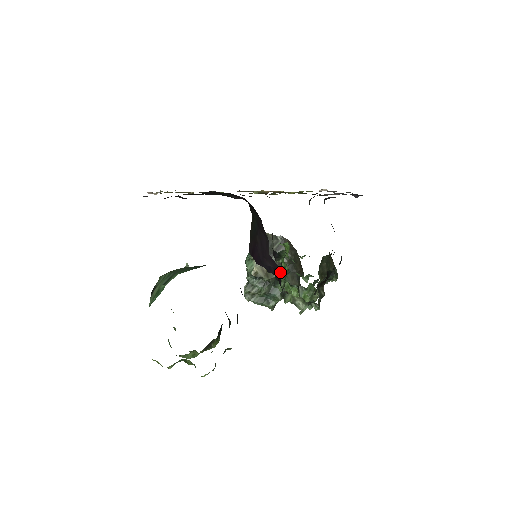
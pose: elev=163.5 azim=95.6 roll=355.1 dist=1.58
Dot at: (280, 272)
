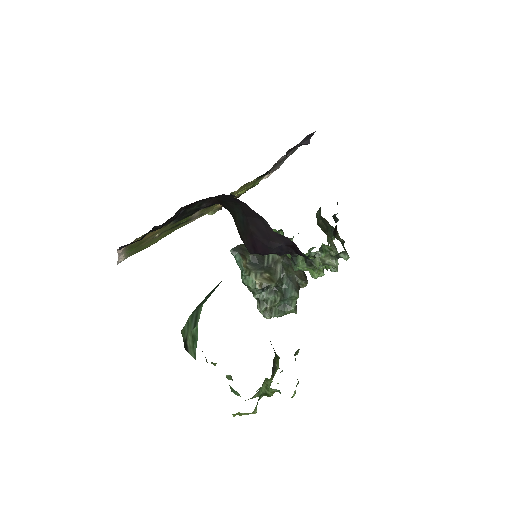
Dot at: (280, 271)
